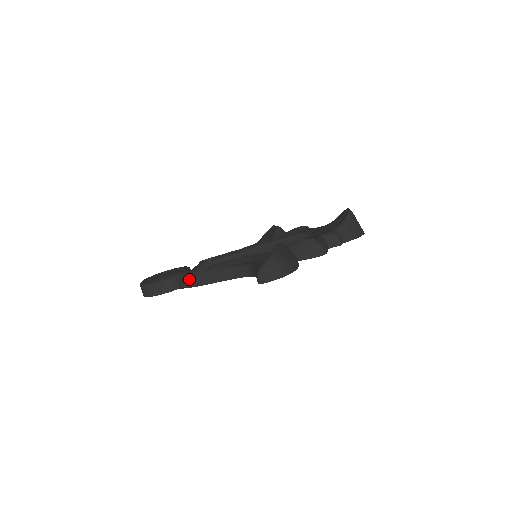
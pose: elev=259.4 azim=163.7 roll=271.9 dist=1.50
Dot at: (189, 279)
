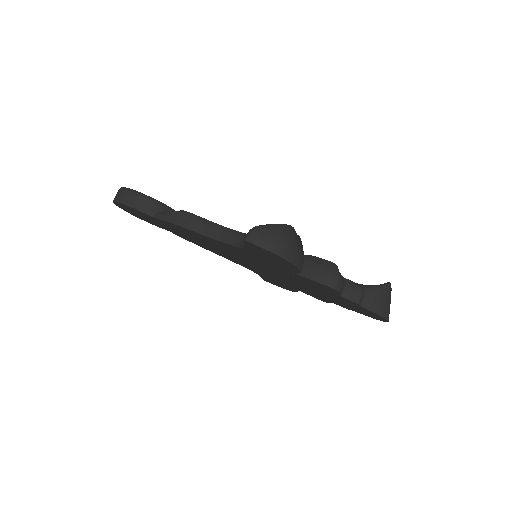
Dot at: (172, 211)
